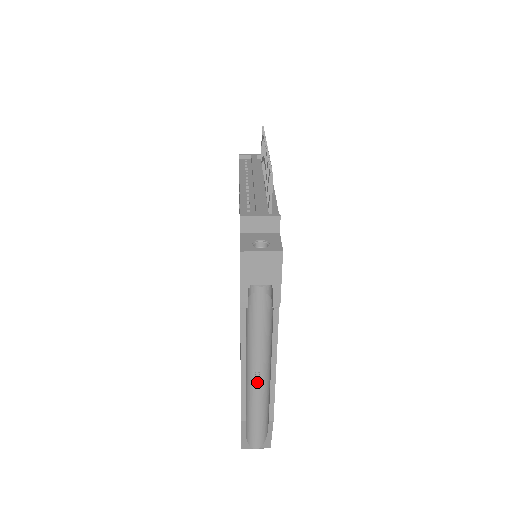
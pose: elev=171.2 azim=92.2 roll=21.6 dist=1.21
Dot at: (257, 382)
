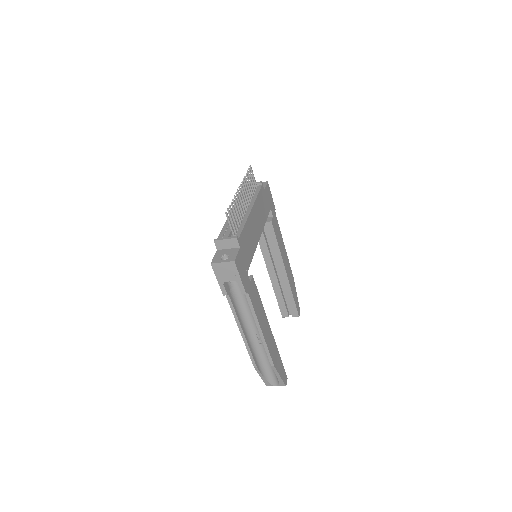
Dot at: (259, 341)
